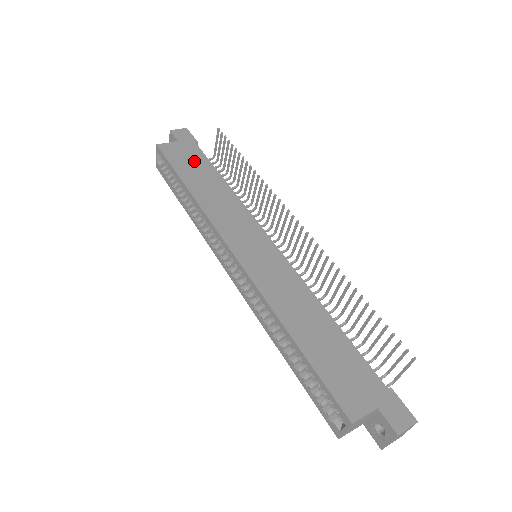
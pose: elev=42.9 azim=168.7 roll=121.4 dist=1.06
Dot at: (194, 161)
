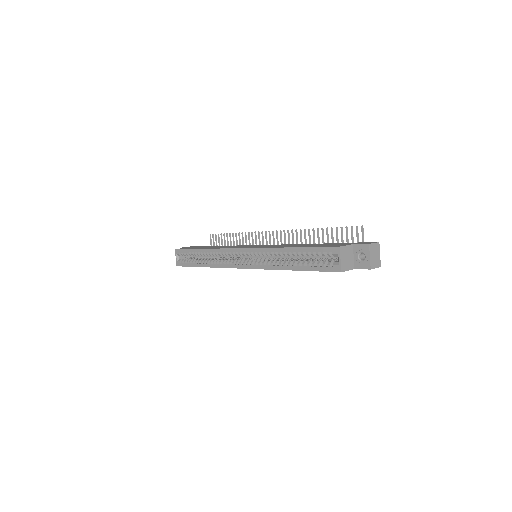
Dot at: occluded
